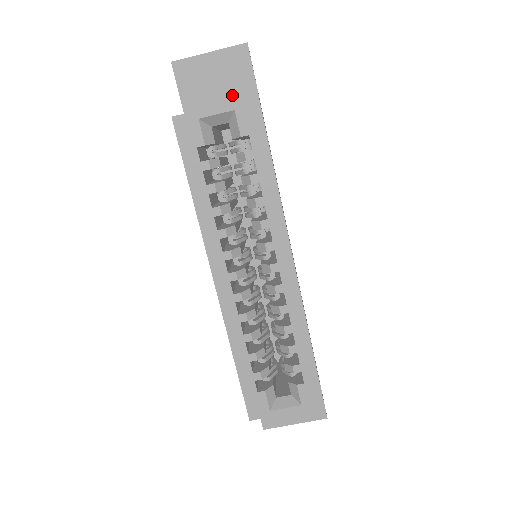
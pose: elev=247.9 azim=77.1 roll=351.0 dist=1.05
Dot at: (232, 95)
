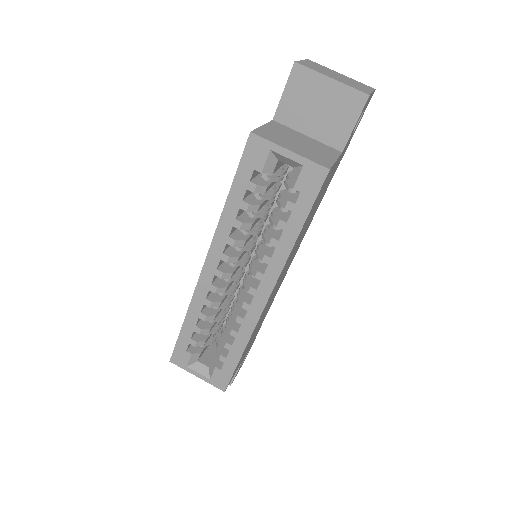
Dot at: (325, 128)
